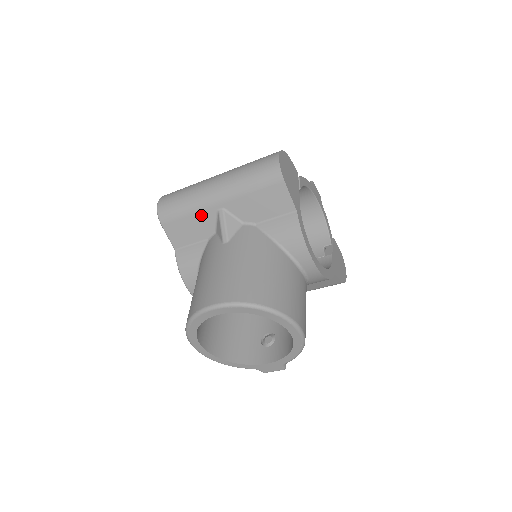
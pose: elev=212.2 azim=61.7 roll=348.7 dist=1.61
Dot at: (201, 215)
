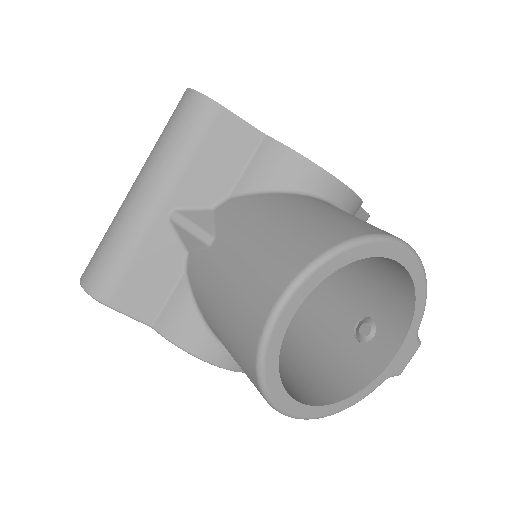
Dot at: (151, 244)
